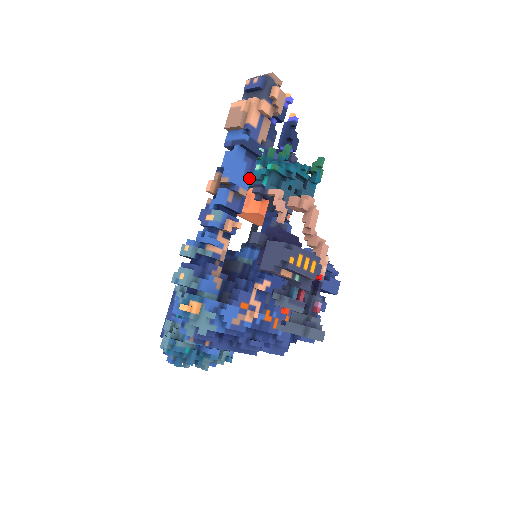
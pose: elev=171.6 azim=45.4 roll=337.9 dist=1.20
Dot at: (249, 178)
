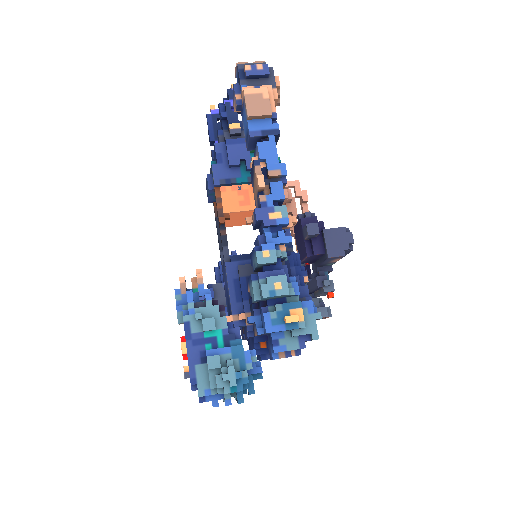
Dot at: occluded
